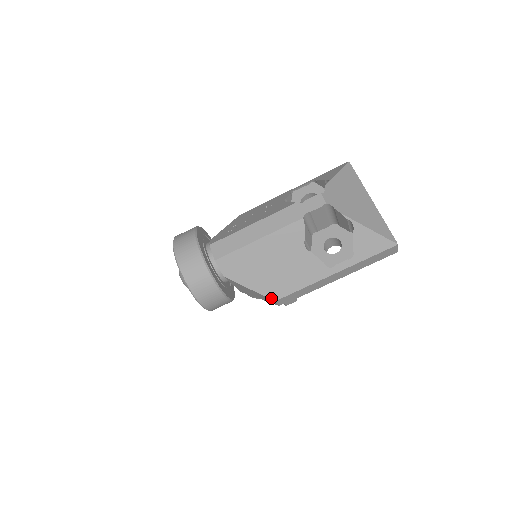
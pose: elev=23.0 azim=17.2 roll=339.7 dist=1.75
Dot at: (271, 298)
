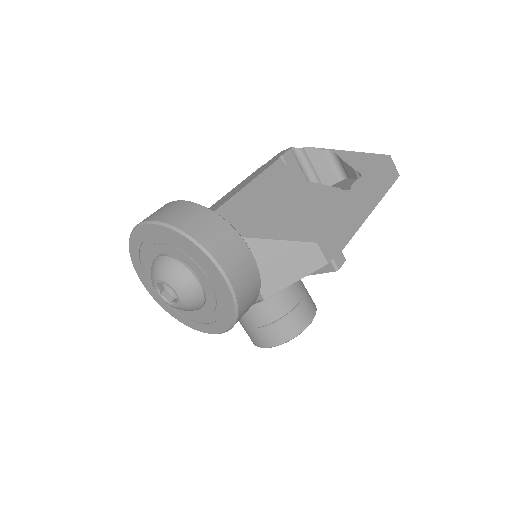
Dot at: (309, 241)
